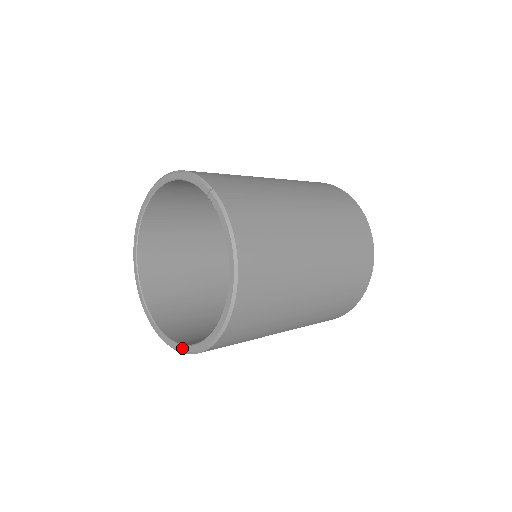
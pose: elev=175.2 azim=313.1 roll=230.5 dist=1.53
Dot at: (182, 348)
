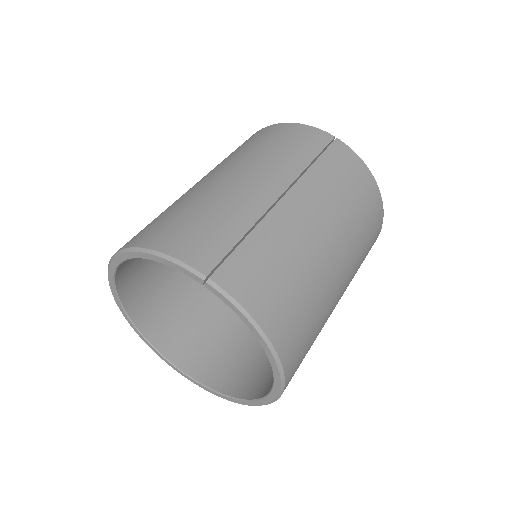
Dot at: (231, 400)
